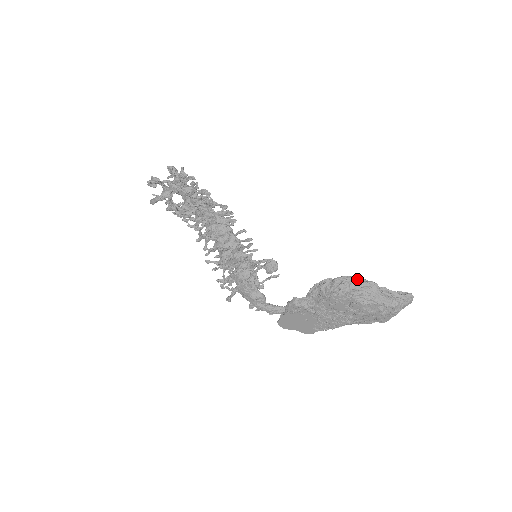
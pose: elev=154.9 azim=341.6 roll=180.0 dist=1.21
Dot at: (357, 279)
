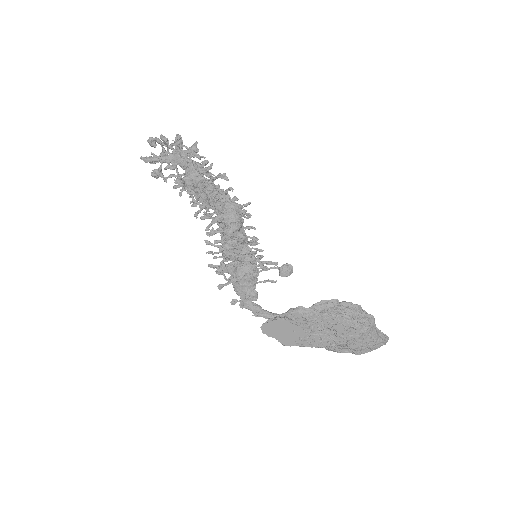
Dot at: (361, 309)
